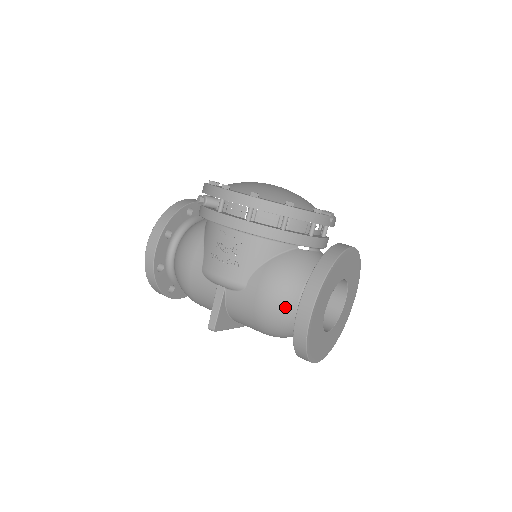
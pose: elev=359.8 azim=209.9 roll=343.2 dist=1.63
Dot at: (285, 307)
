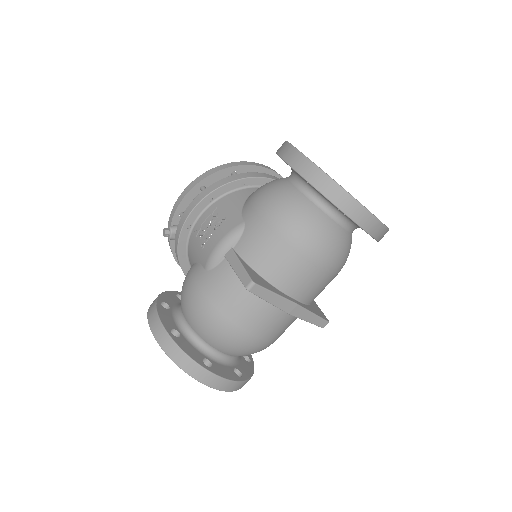
Dot at: (286, 194)
